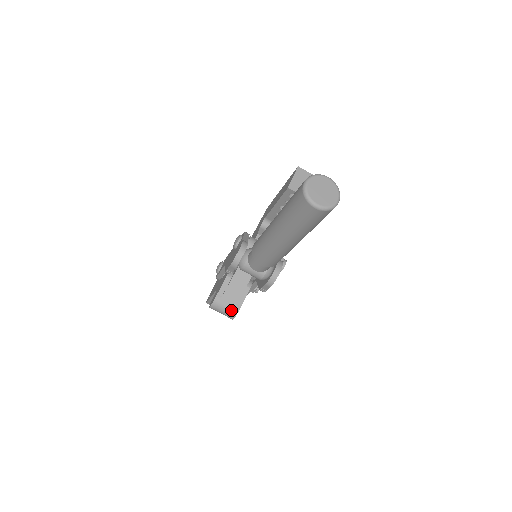
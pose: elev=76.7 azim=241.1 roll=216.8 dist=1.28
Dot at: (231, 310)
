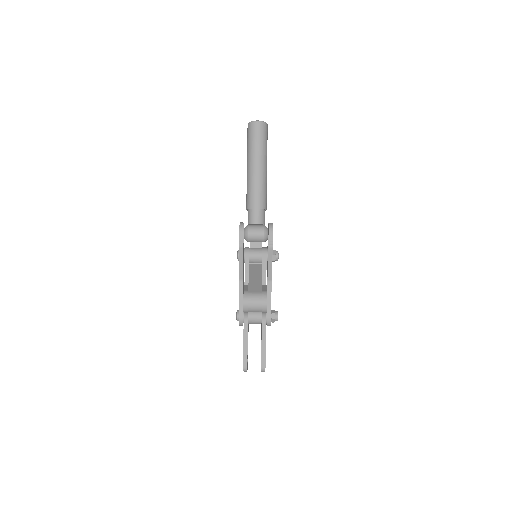
Dot at: (261, 294)
